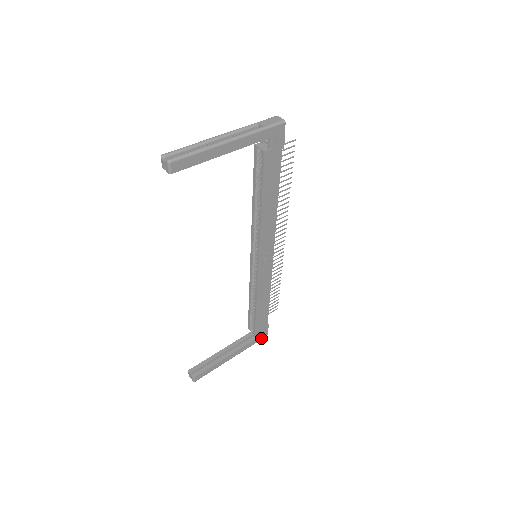
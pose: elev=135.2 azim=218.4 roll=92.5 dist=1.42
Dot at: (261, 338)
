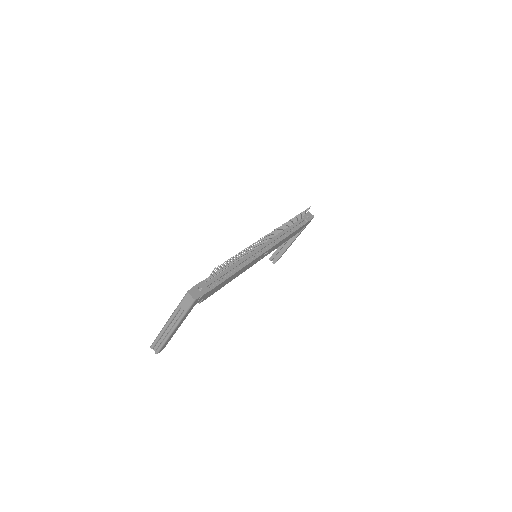
Dot at: (309, 222)
